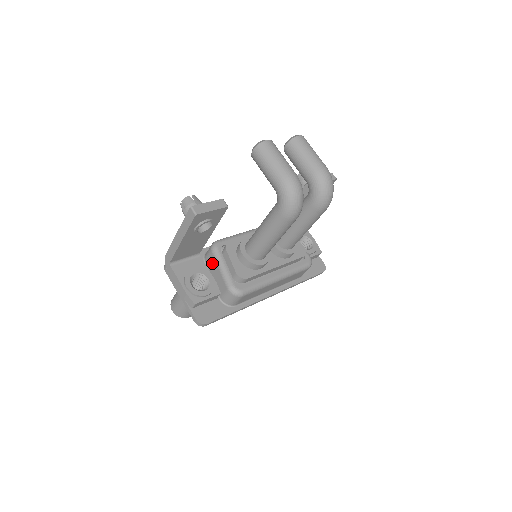
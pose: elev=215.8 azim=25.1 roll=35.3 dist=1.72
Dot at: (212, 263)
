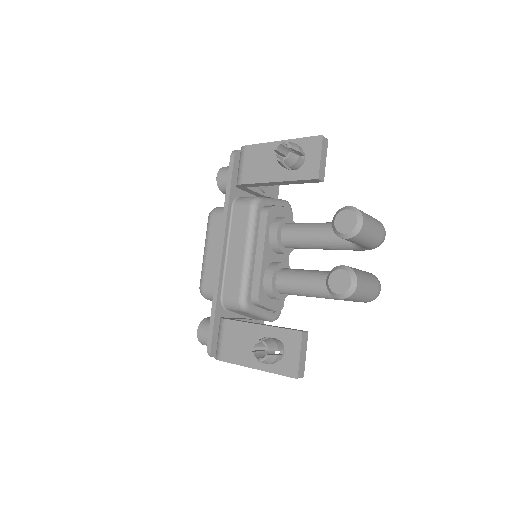
Dot at: occluded
